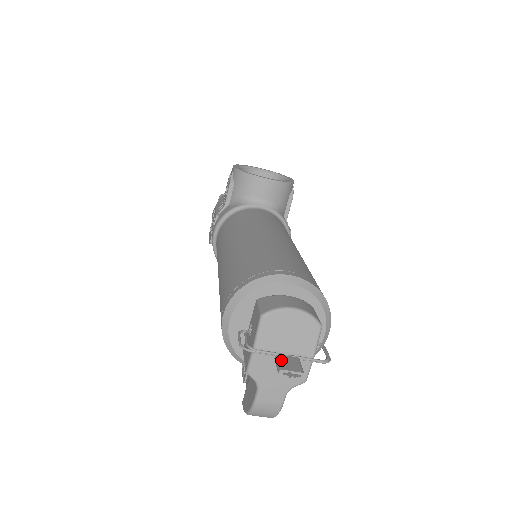
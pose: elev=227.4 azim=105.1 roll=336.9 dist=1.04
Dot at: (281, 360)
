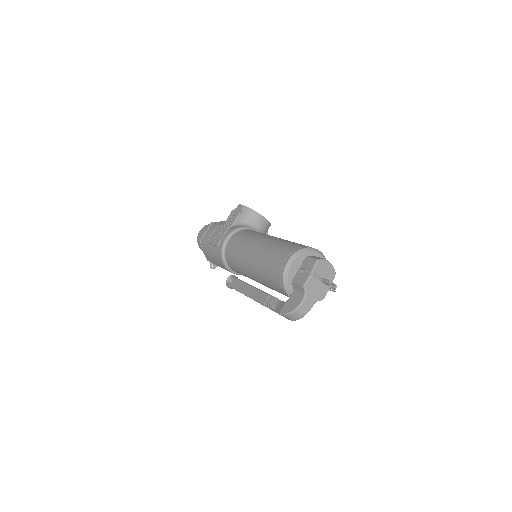
Dot at: occluded
